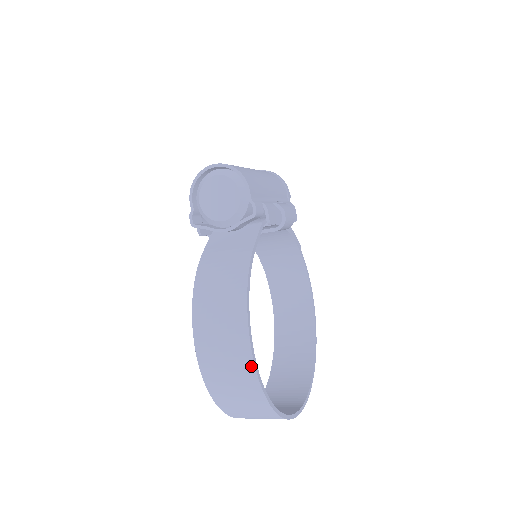
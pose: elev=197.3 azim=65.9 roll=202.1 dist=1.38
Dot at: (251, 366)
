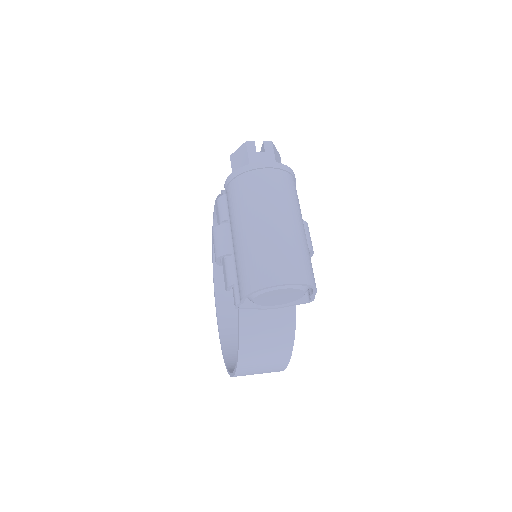
Dot at: occluded
